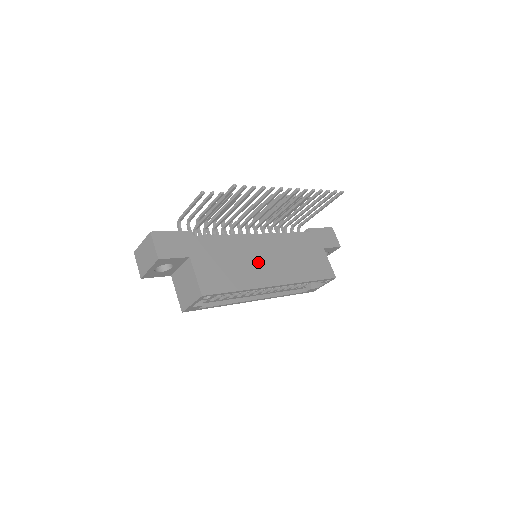
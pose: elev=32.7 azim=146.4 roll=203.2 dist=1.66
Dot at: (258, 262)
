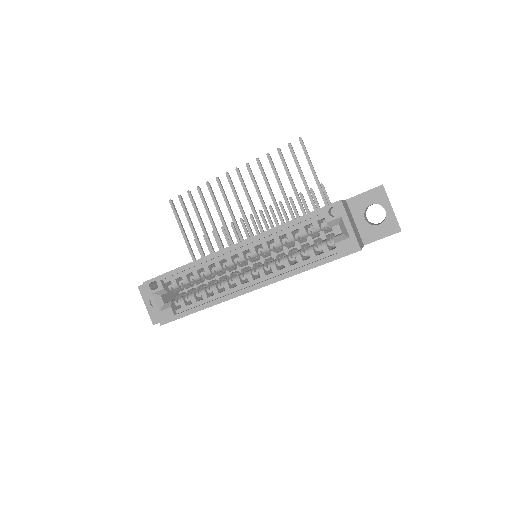
Dot at: occluded
